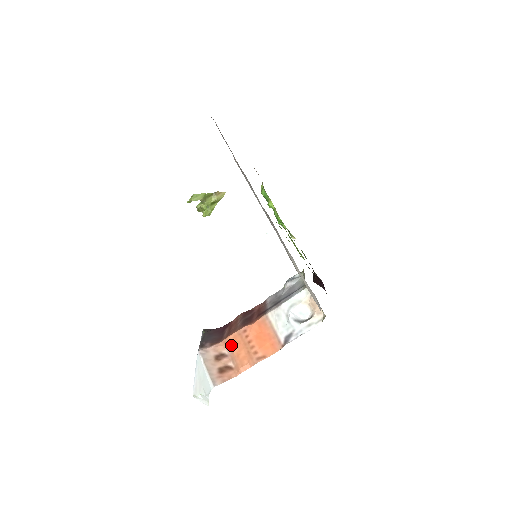
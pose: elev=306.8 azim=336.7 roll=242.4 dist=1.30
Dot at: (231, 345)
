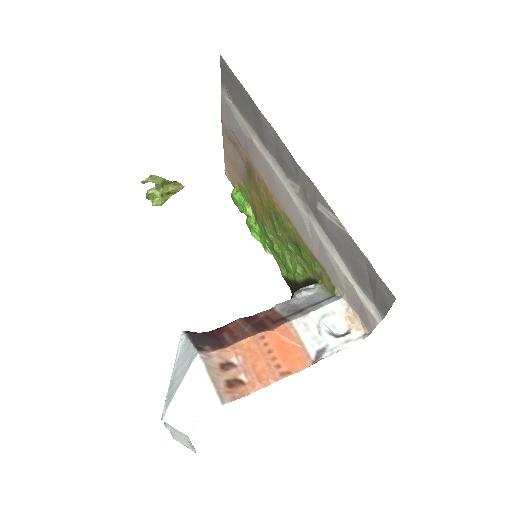
Dot at: (244, 352)
